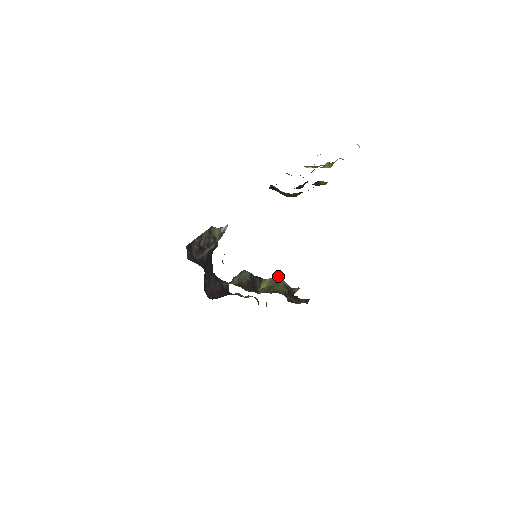
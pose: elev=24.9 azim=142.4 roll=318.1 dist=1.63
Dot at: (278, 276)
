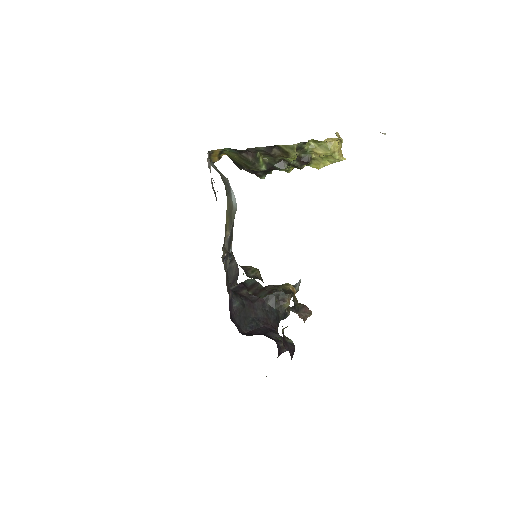
Dot at: (285, 284)
